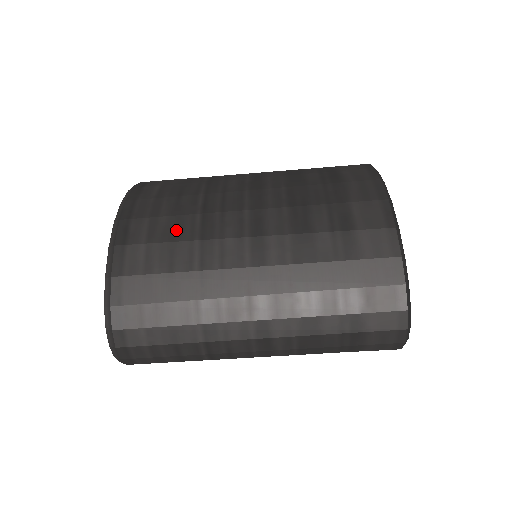
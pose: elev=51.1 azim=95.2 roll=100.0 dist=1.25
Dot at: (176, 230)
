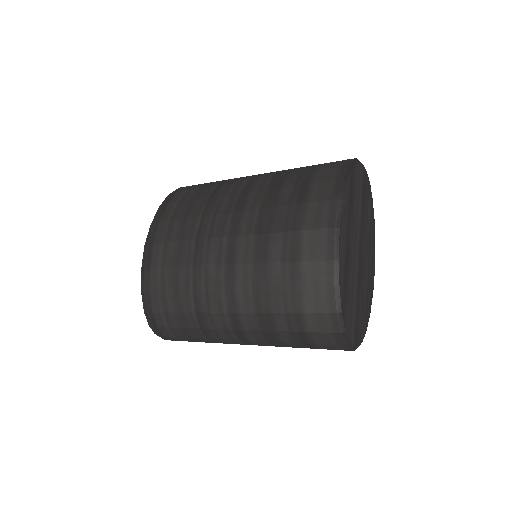
Dot at: (179, 255)
